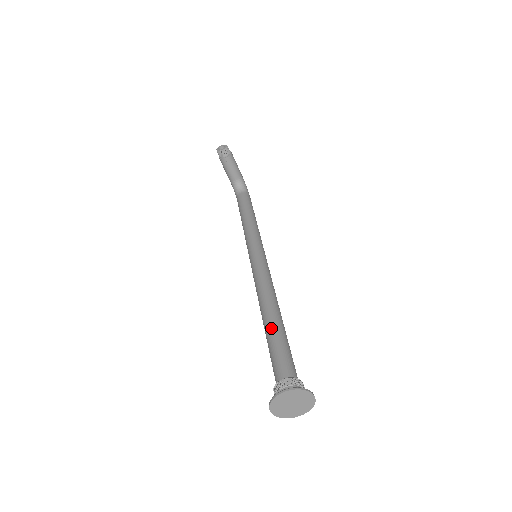
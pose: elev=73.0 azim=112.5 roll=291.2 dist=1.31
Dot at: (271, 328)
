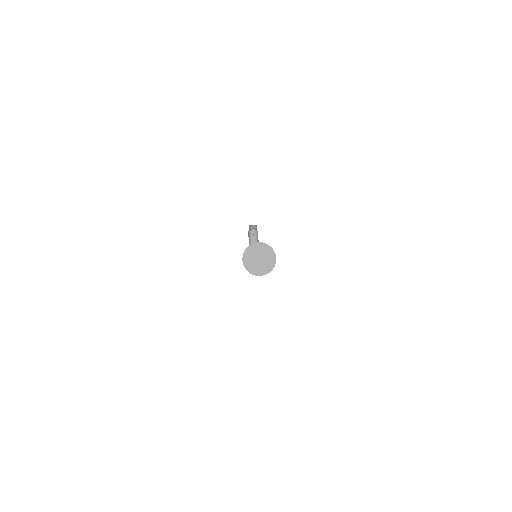
Dot at: occluded
